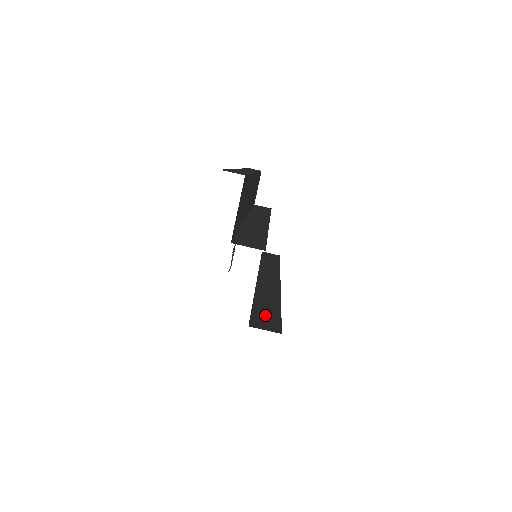
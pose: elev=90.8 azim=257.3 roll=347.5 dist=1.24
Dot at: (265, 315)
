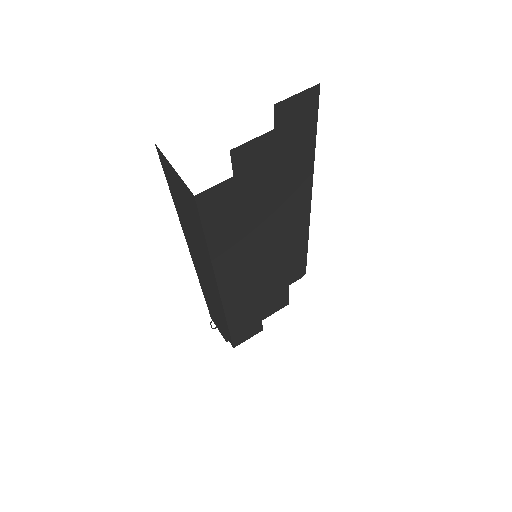
Dot at: occluded
